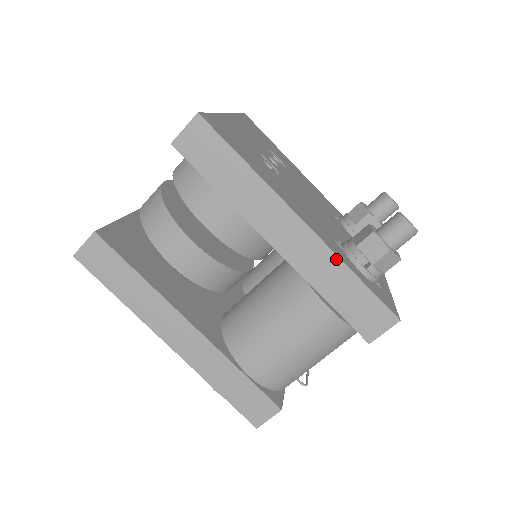
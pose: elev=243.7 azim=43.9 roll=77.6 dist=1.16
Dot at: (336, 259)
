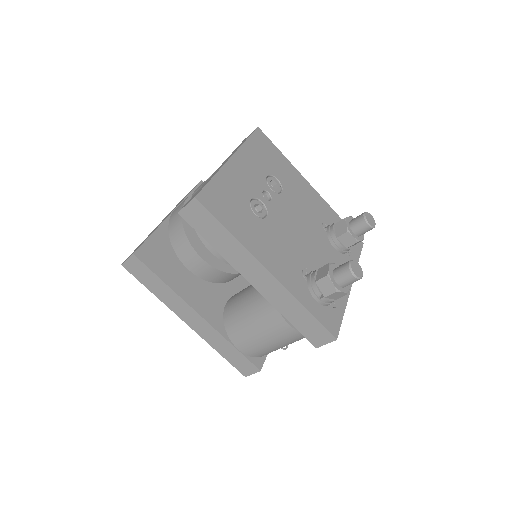
Dot at: (293, 298)
